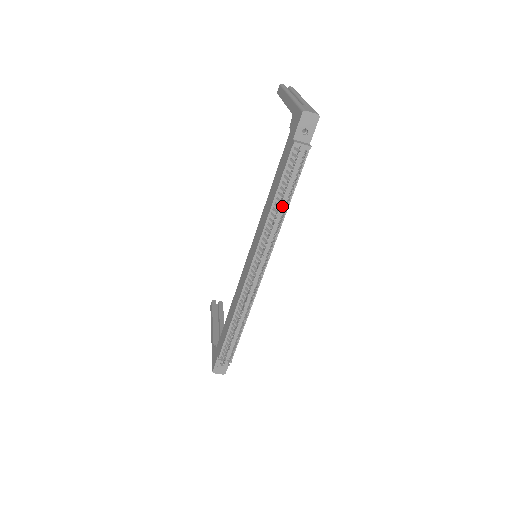
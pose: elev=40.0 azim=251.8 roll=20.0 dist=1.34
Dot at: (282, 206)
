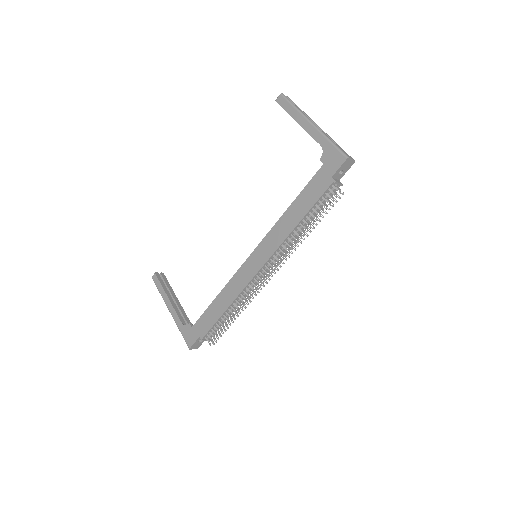
Dot at: occluded
